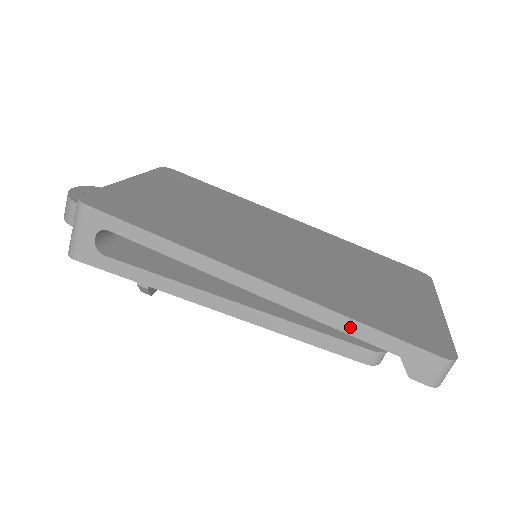
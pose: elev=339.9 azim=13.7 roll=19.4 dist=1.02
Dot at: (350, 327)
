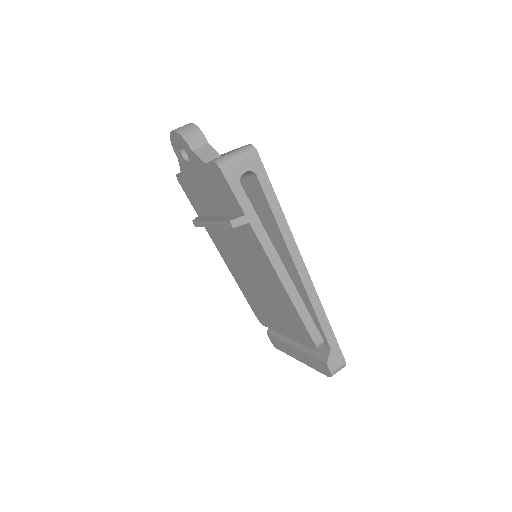
Dot at: (323, 320)
